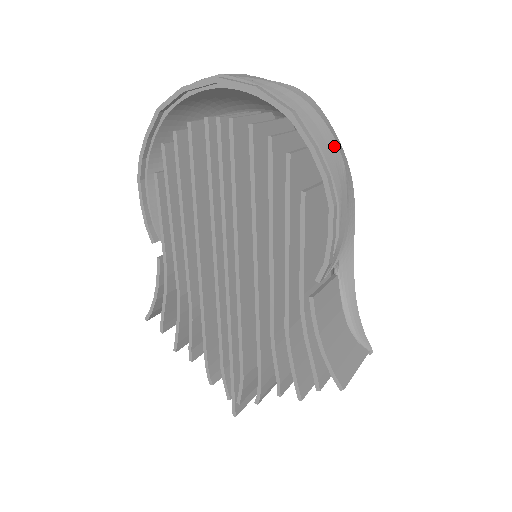
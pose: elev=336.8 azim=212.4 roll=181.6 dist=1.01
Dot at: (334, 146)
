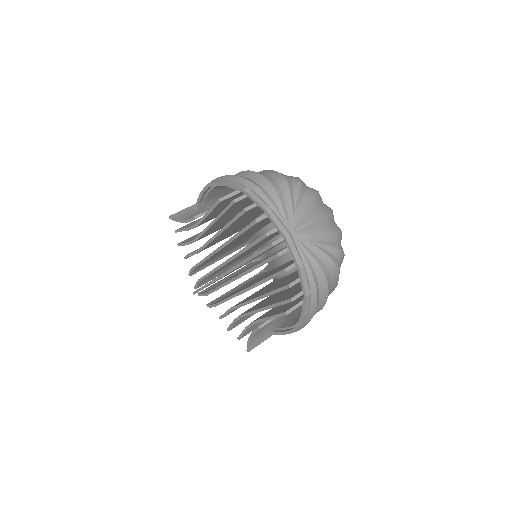
Dot at: (323, 303)
